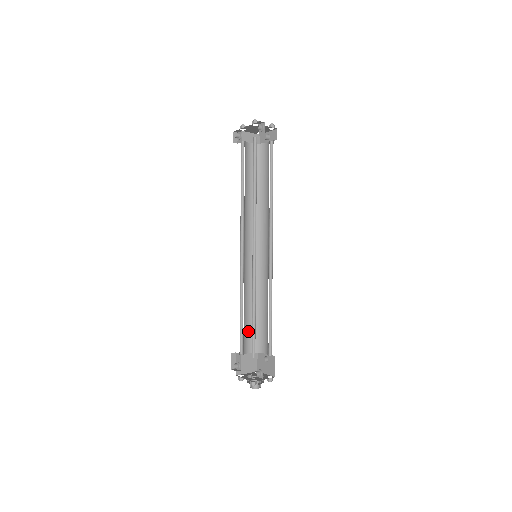
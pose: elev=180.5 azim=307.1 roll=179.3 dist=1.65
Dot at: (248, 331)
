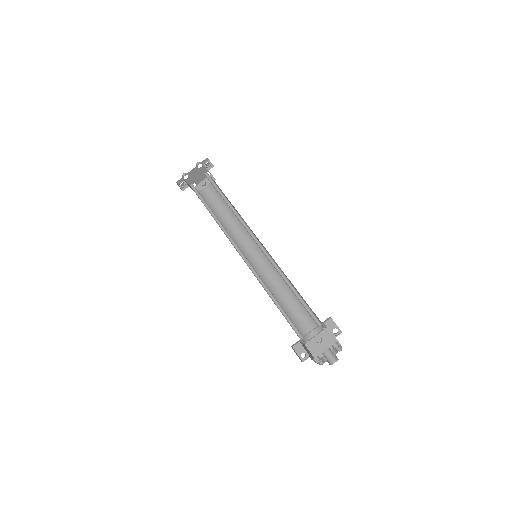
Dot at: occluded
